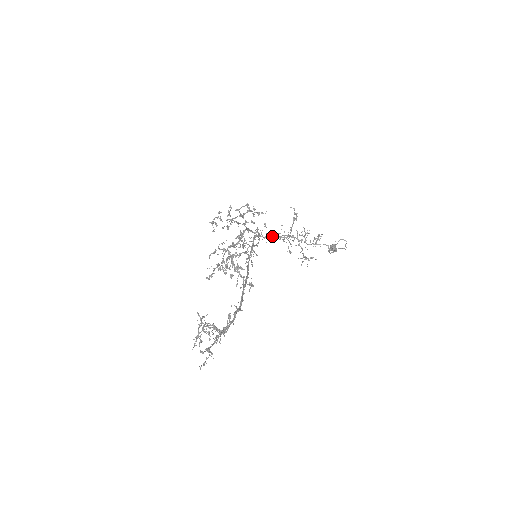
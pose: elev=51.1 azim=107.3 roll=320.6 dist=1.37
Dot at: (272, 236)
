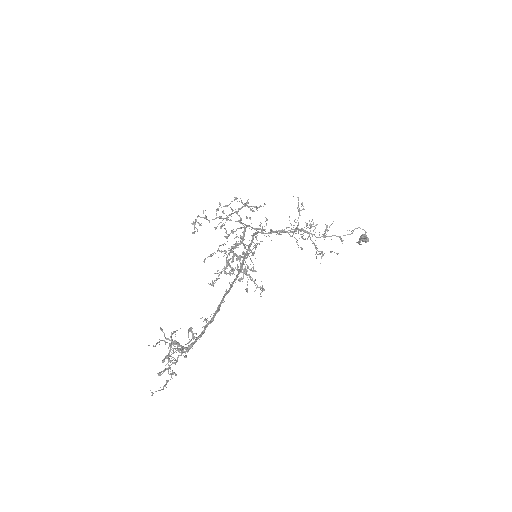
Dot at: (275, 231)
